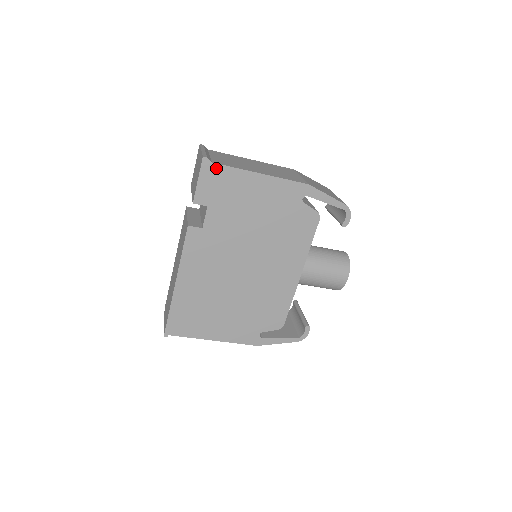
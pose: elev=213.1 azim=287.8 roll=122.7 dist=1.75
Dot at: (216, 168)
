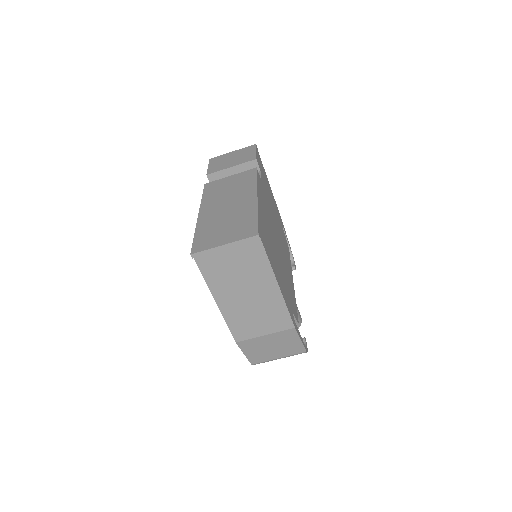
Dot at: occluded
